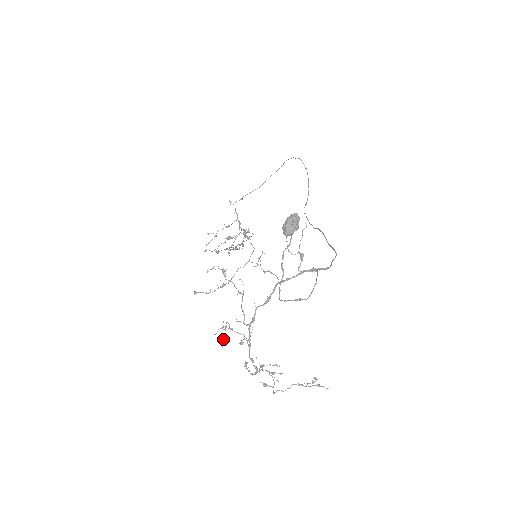
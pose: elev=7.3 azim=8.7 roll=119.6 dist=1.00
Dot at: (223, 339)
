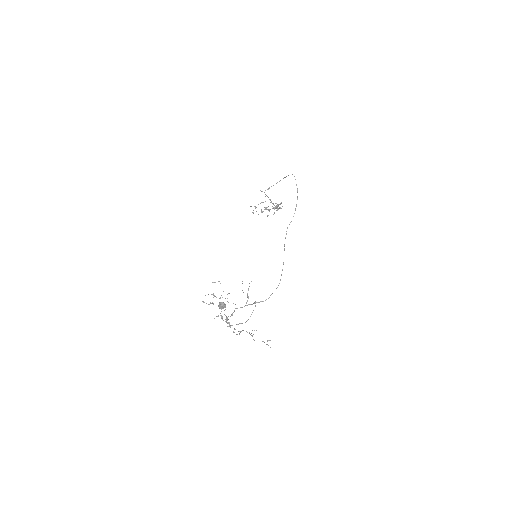
Dot at: (221, 318)
